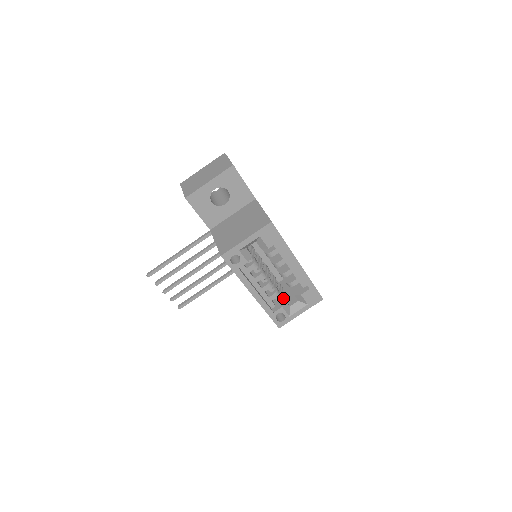
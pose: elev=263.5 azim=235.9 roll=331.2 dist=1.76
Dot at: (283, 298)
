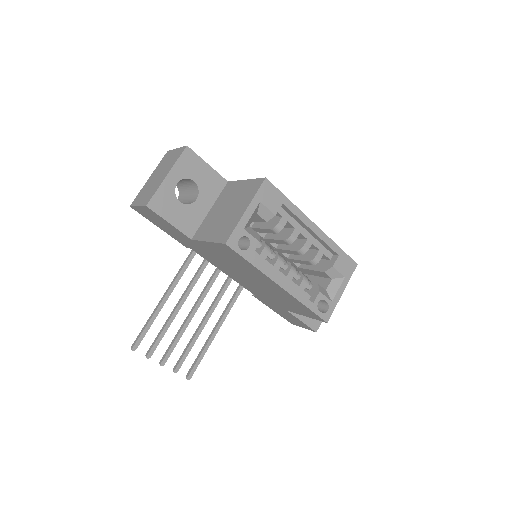
Dot at: (314, 283)
